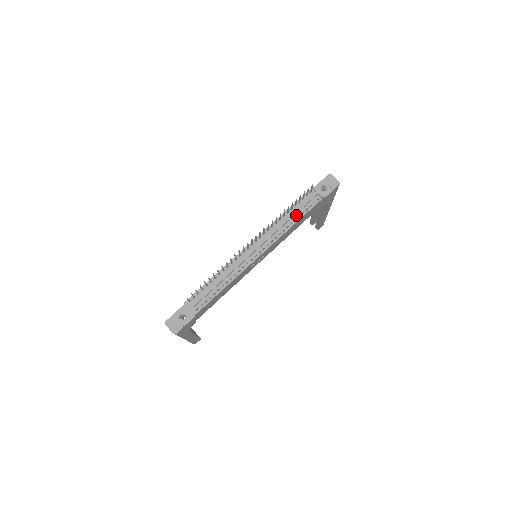
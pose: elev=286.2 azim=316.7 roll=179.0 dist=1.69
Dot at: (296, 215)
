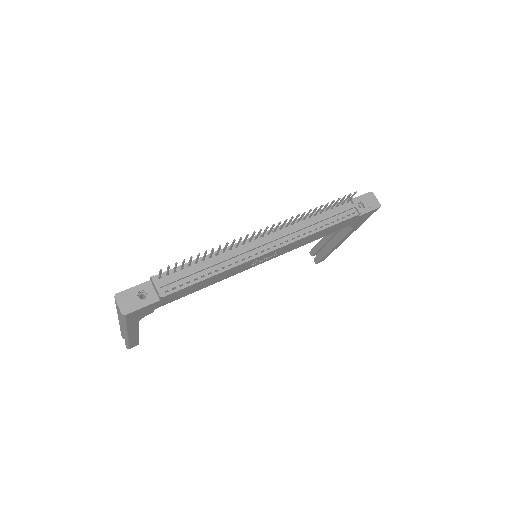
Dot at: (324, 221)
